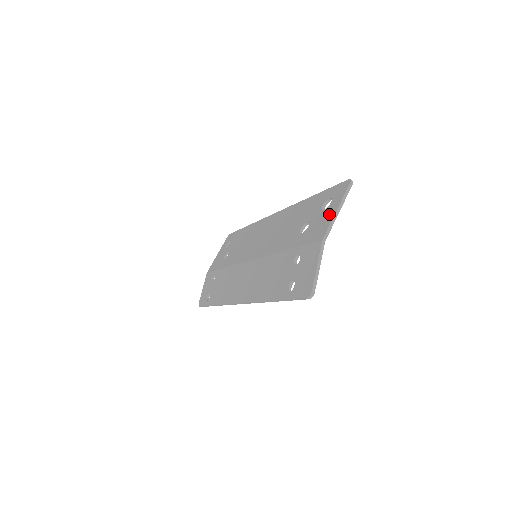
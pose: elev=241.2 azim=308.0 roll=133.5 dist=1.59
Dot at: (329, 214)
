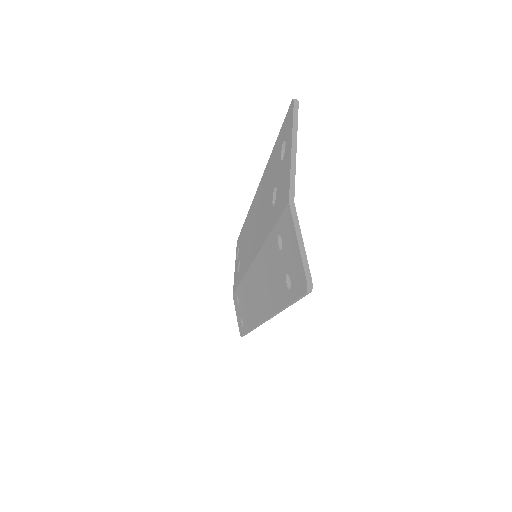
Dot at: (286, 161)
